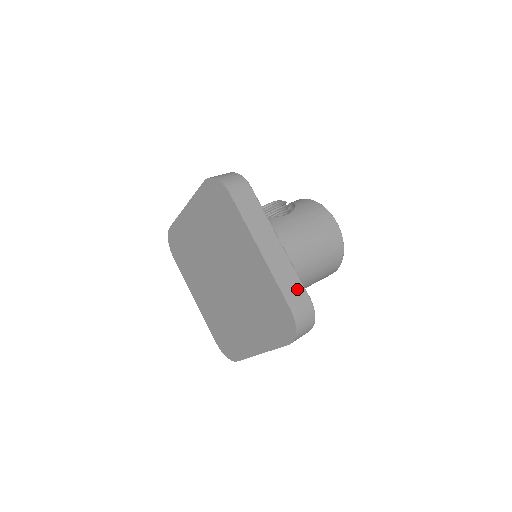
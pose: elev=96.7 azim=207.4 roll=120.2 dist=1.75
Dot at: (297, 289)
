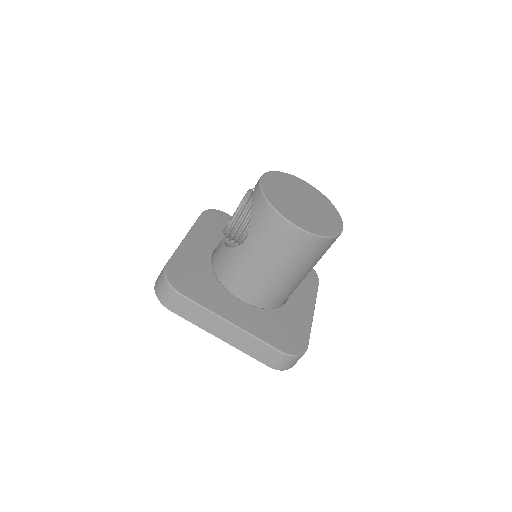
Dot at: (266, 351)
